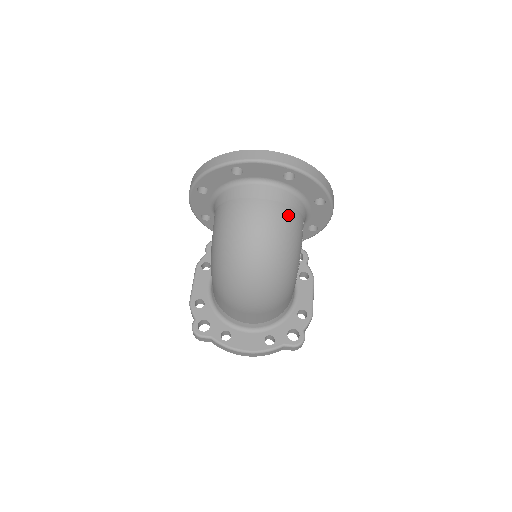
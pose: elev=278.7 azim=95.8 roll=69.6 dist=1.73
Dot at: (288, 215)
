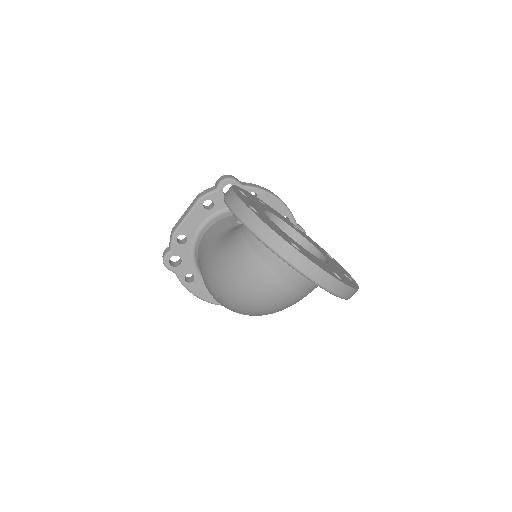
Dot at: (301, 297)
